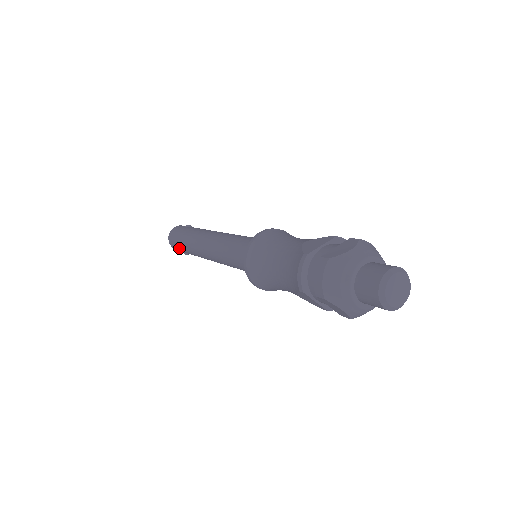
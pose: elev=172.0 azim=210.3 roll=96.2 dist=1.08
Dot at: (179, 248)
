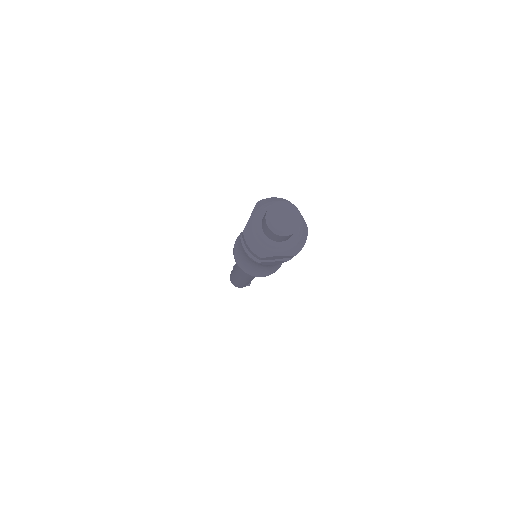
Dot at: (239, 285)
